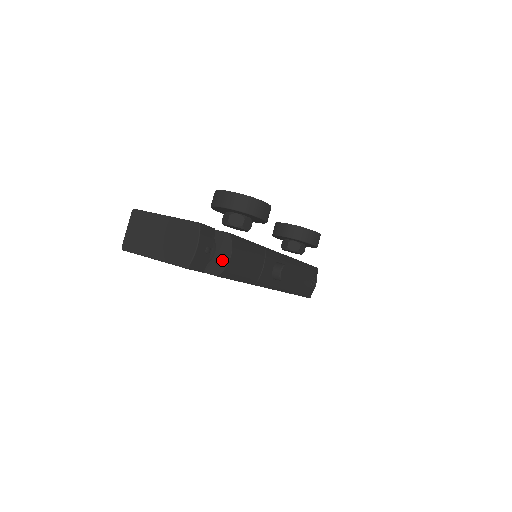
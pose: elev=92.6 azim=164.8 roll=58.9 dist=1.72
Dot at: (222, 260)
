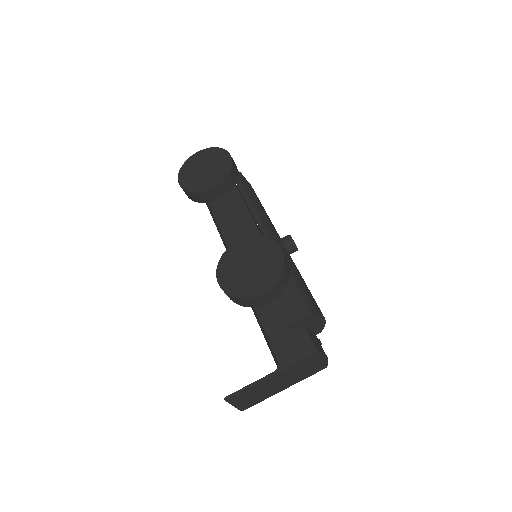
Dot at: (318, 326)
